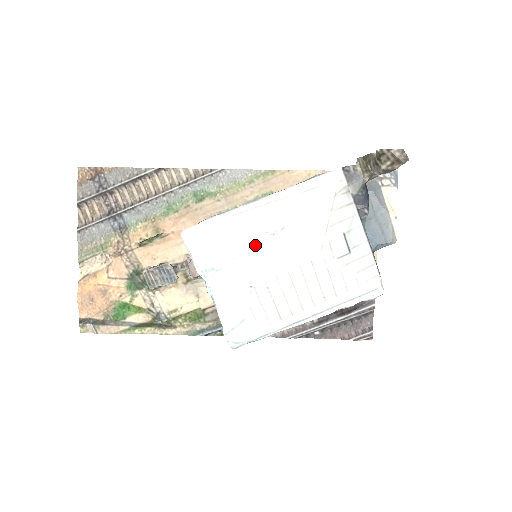
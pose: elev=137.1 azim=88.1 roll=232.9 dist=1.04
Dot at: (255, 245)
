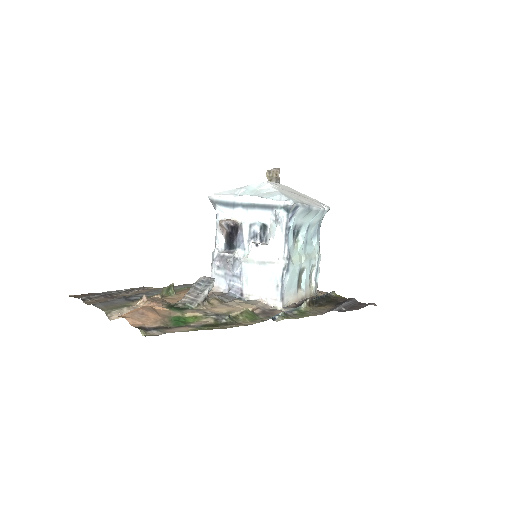
Dot at: occluded
